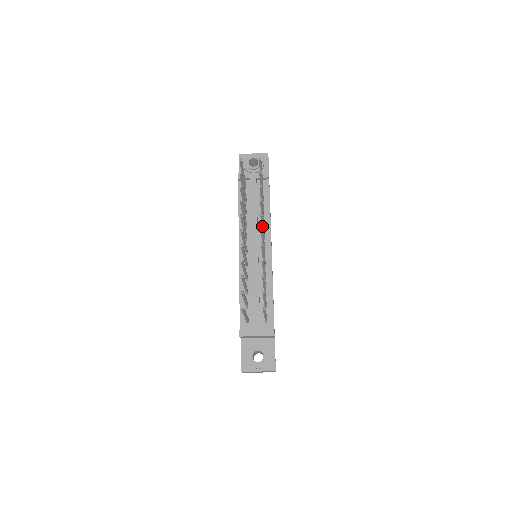
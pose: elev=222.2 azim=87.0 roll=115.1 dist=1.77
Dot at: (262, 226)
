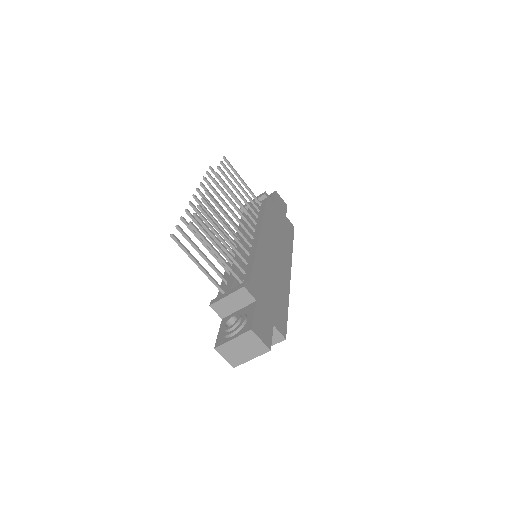
Dot at: (230, 202)
